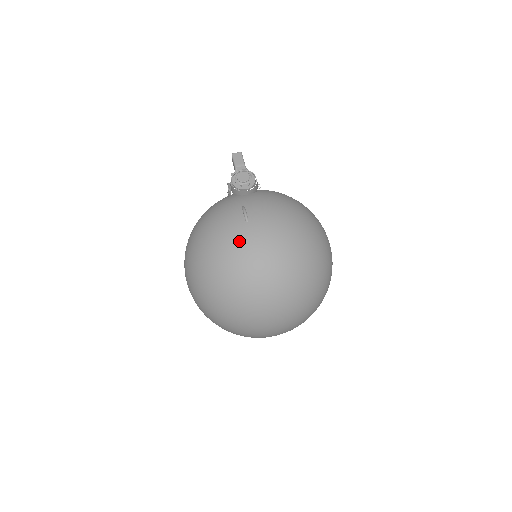
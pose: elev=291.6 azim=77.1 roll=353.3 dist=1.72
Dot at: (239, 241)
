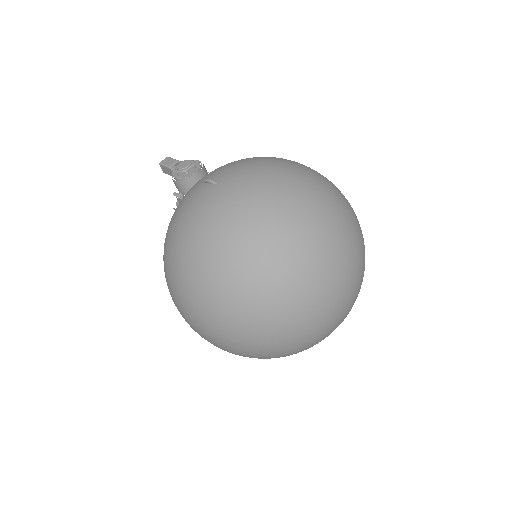
Dot at: (220, 202)
